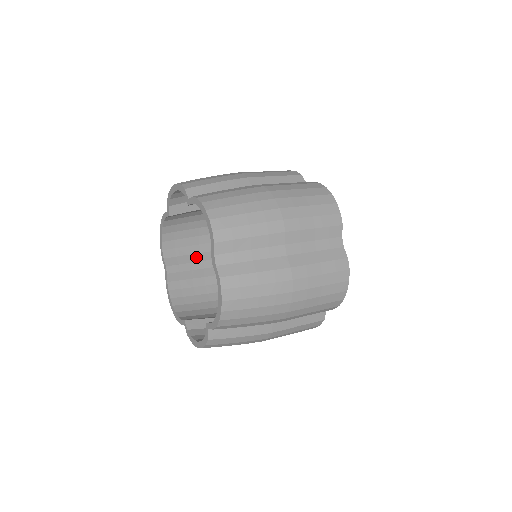
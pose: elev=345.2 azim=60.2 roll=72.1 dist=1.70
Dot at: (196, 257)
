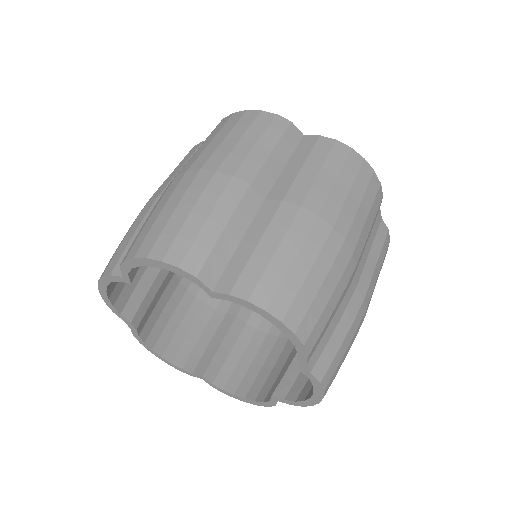
Dot at: (149, 275)
